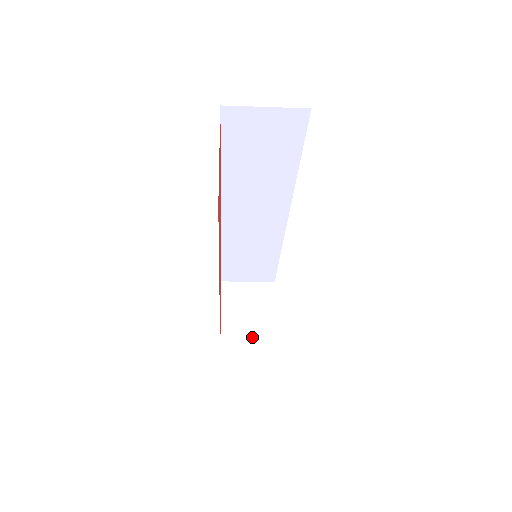
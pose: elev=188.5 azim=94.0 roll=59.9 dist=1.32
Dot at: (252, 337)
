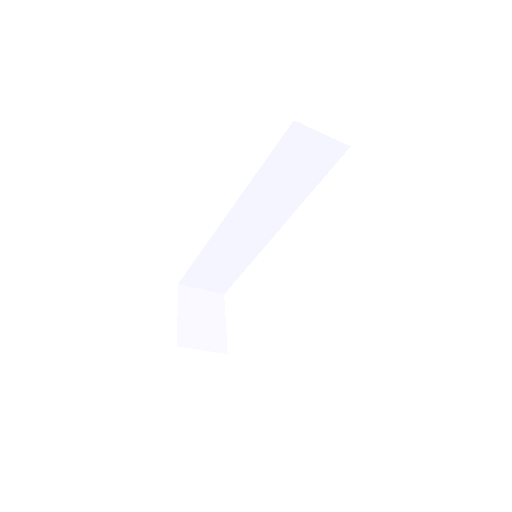
Dot at: (205, 339)
